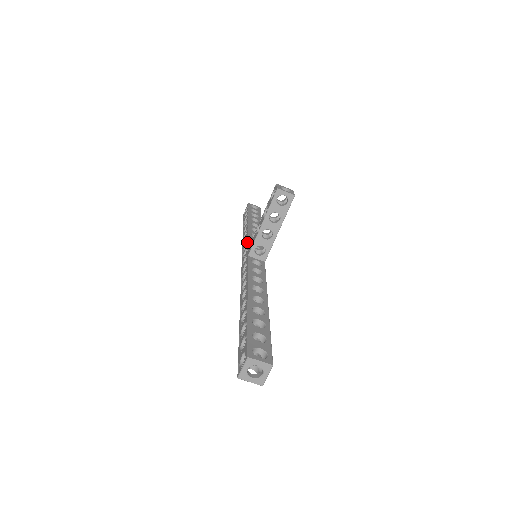
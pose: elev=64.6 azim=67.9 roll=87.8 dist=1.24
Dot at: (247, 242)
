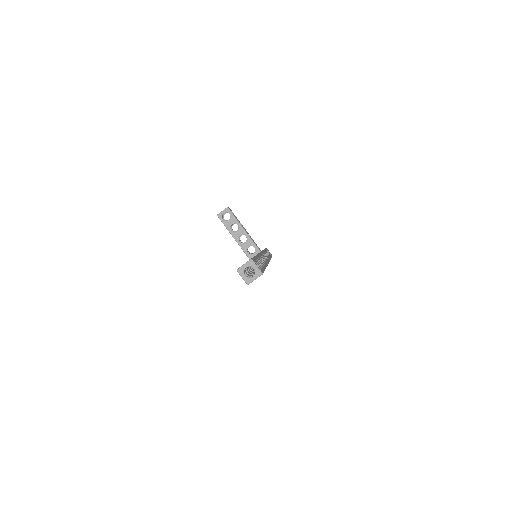
Dot at: occluded
